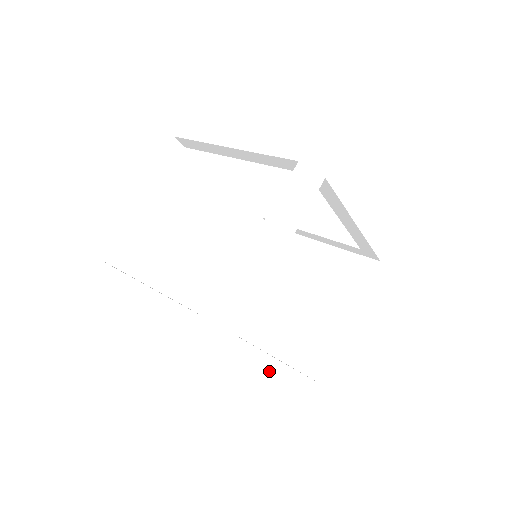
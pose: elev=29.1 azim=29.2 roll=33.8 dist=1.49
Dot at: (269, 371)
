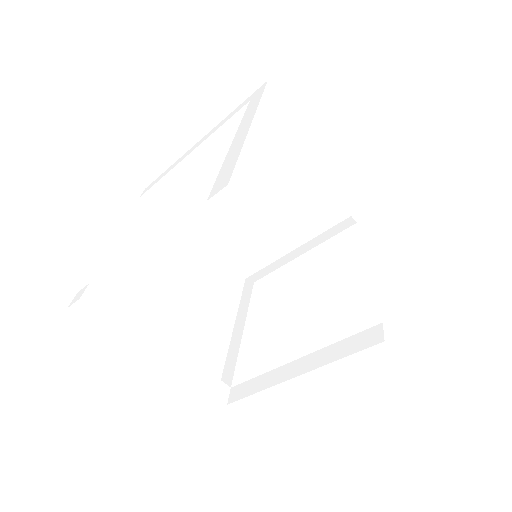
Dot at: (331, 359)
